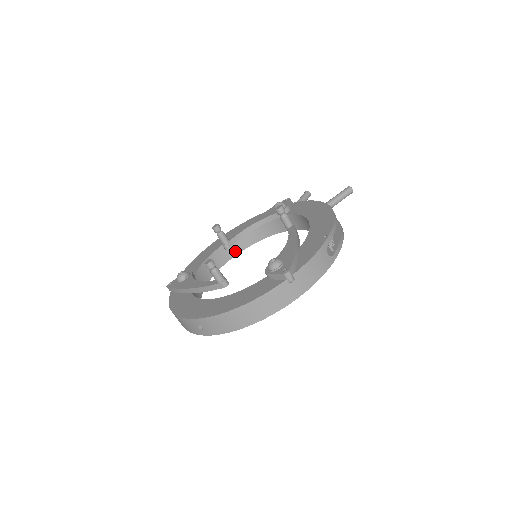
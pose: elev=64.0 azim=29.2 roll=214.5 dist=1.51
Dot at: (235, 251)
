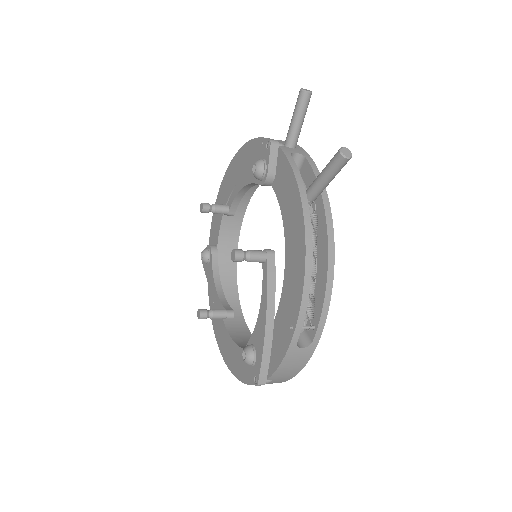
Dot at: (250, 189)
